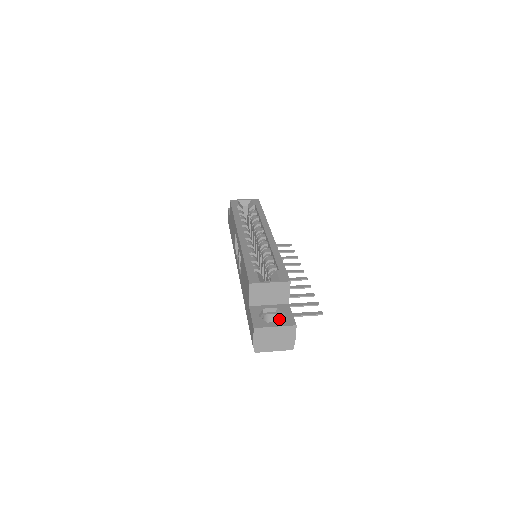
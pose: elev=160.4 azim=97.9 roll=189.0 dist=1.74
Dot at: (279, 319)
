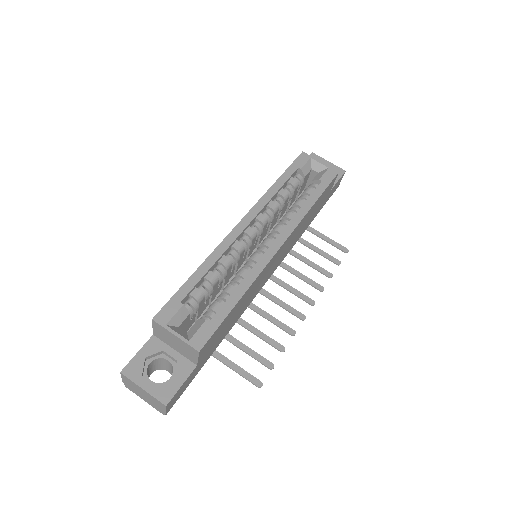
Dot at: (172, 374)
